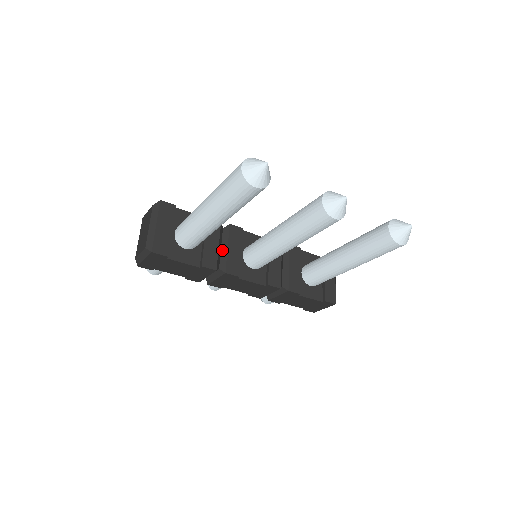
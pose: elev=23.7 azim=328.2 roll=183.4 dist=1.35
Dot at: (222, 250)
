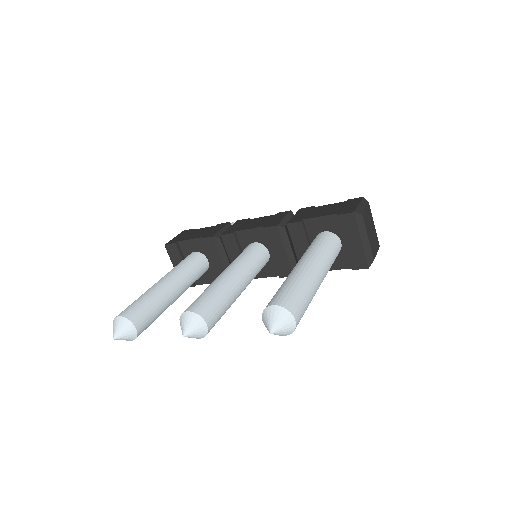
Dot at: (228, 260)
